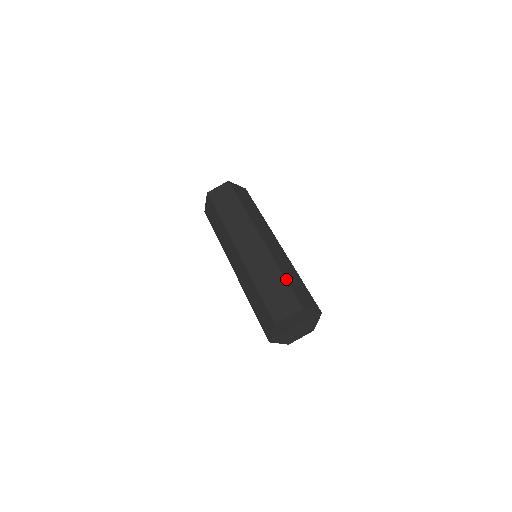
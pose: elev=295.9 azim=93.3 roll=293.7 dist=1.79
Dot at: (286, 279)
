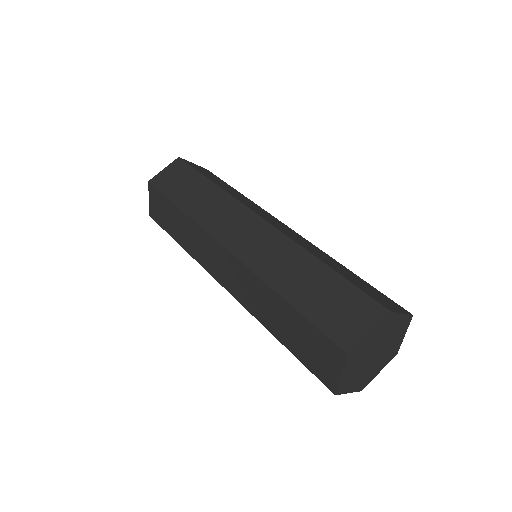
Dot at: (334, 270)
